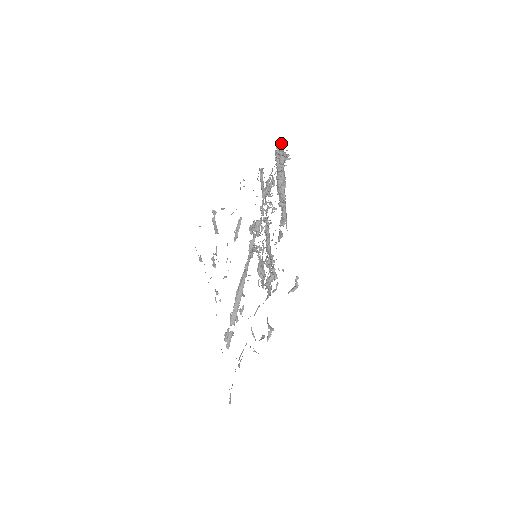
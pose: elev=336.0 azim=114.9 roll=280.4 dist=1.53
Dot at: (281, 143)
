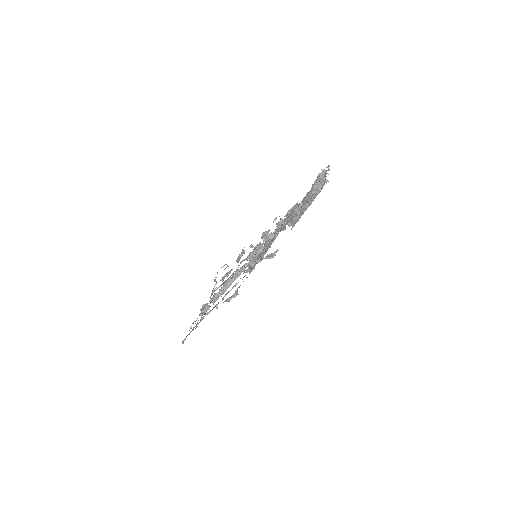
Dot at: (328, 167)
